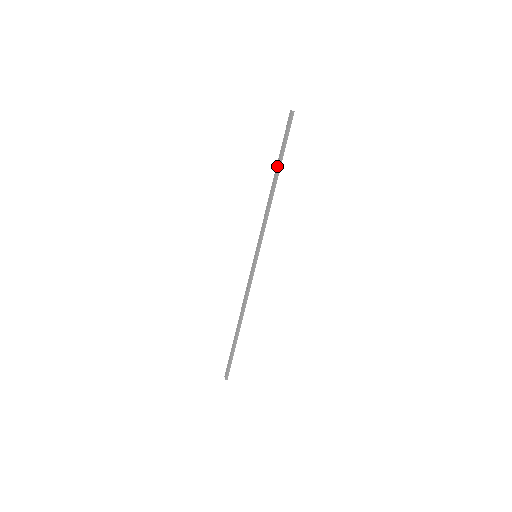
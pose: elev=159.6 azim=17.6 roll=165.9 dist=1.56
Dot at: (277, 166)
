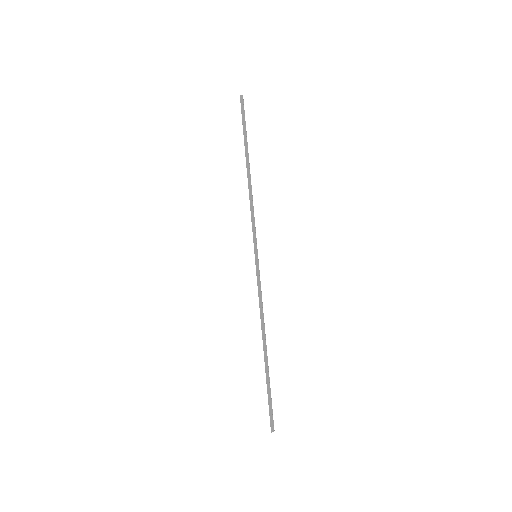
Dot at: (245, 153)
